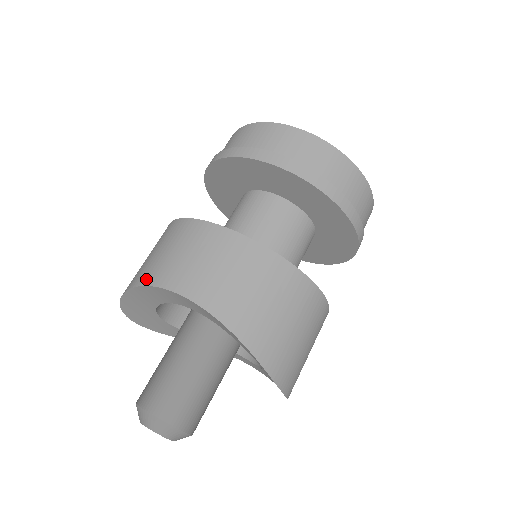
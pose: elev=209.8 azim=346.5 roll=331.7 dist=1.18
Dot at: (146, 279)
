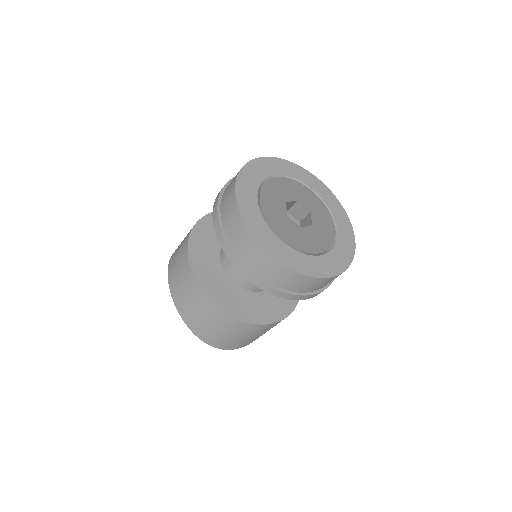
Dot at: (170, 260)
